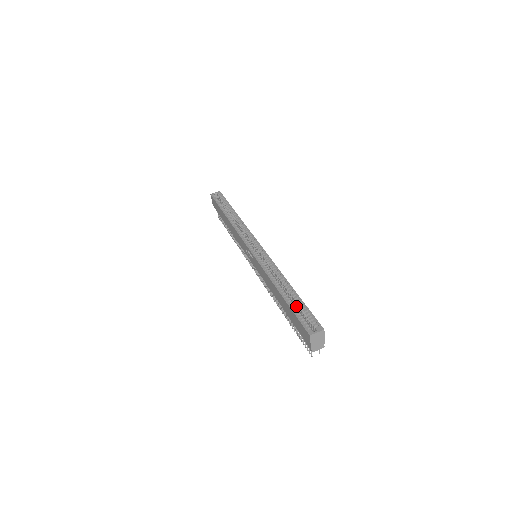
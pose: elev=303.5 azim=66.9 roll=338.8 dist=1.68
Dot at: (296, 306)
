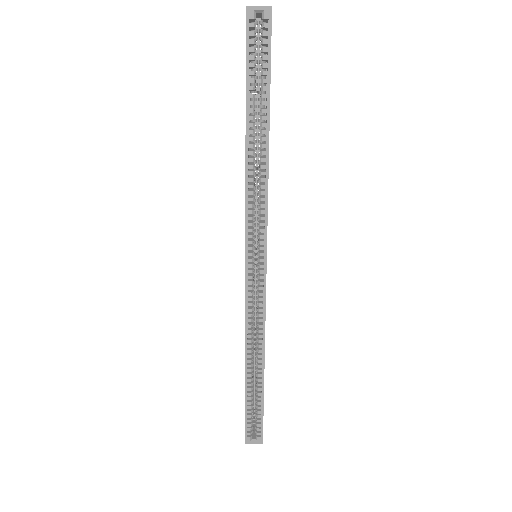
Dot at: (255, 393)
